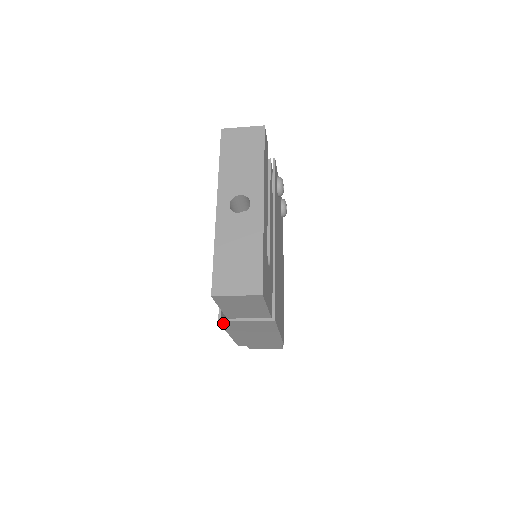
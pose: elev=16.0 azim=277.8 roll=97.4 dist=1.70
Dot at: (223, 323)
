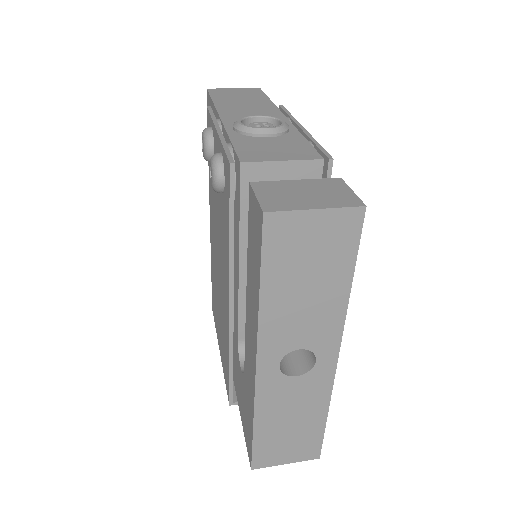
Dot at: occluded
